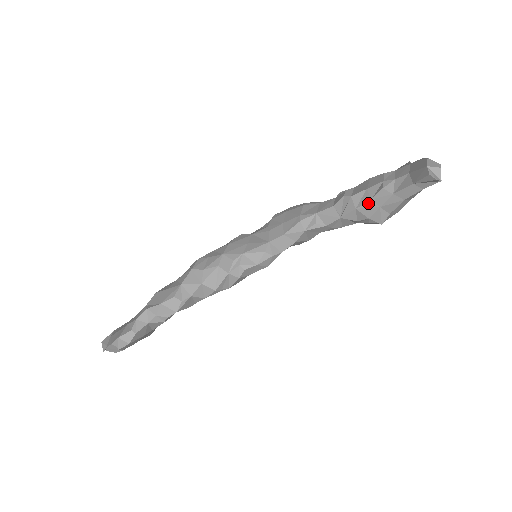
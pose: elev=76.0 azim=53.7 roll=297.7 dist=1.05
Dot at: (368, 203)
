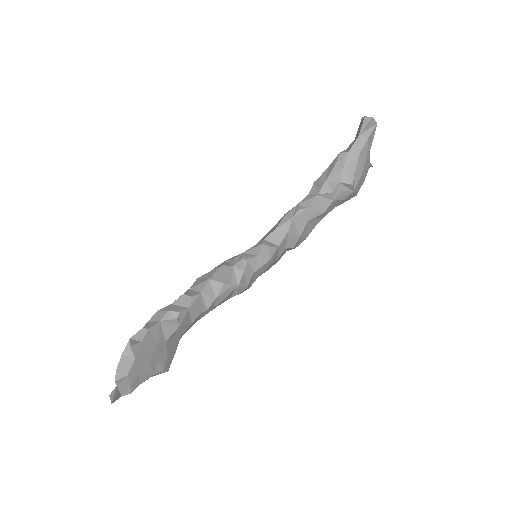
Dot at: (333, 170)
